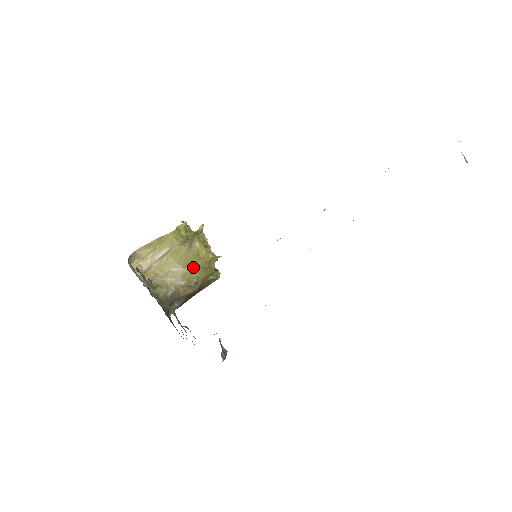
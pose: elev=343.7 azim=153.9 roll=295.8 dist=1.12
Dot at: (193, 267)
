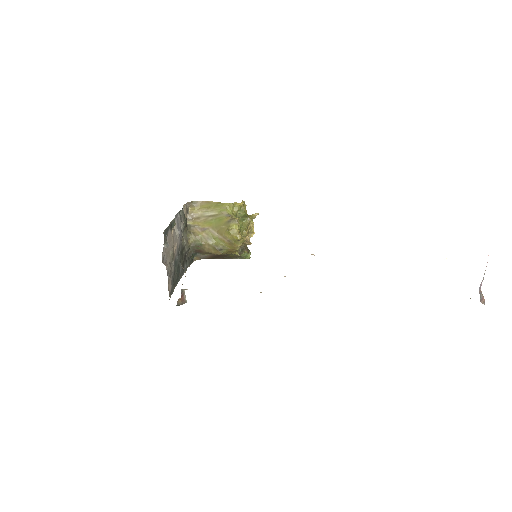
Dot at: (223, 236)
